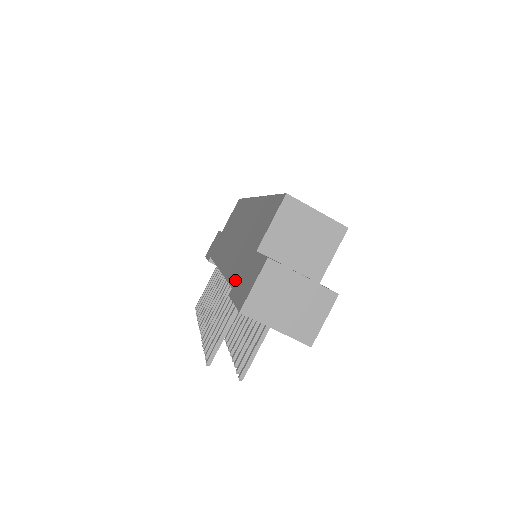
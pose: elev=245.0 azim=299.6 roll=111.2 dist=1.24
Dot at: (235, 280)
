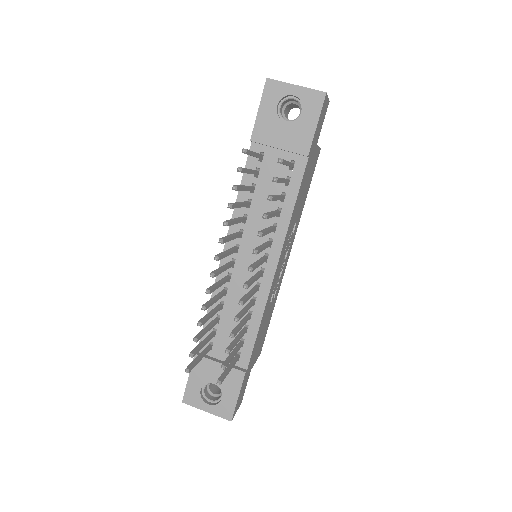
Dot at: (252, 146)
